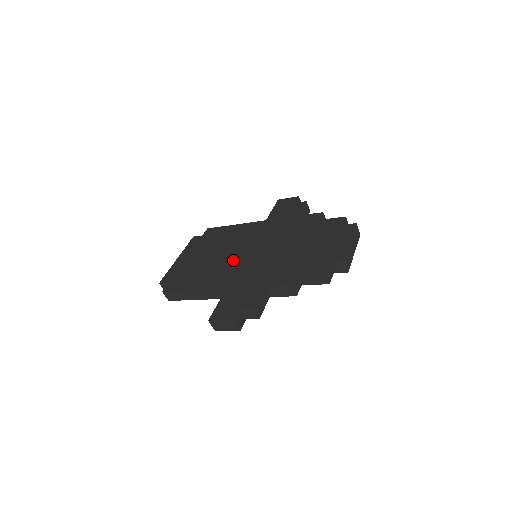
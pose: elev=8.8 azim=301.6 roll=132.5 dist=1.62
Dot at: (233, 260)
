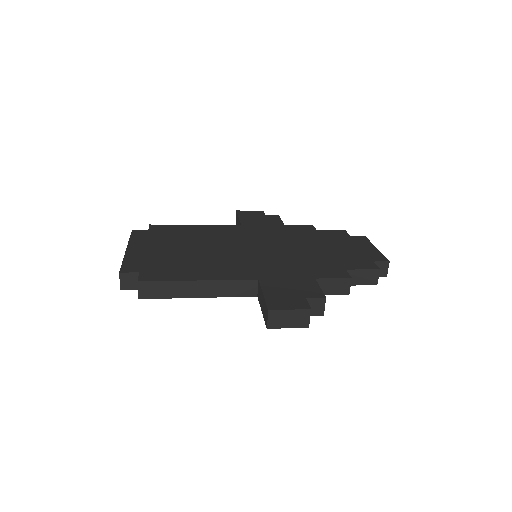
Dot at: (235, 254)
